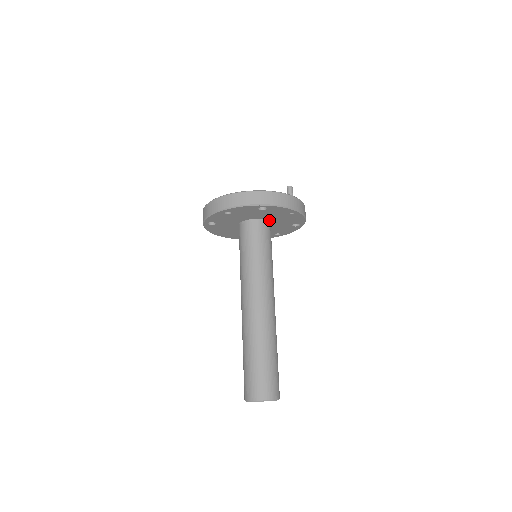
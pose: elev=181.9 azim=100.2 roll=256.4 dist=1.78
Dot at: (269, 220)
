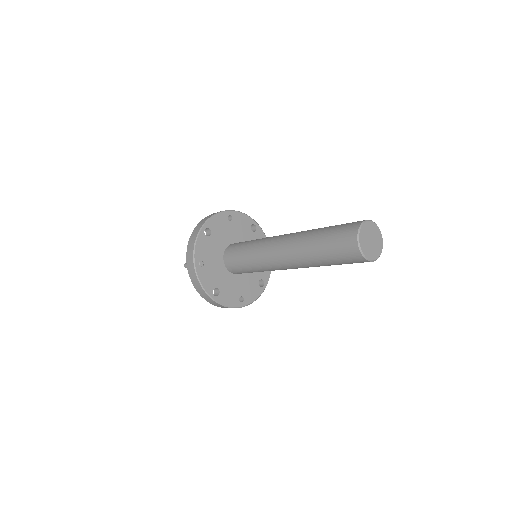
Dot at: occluded
